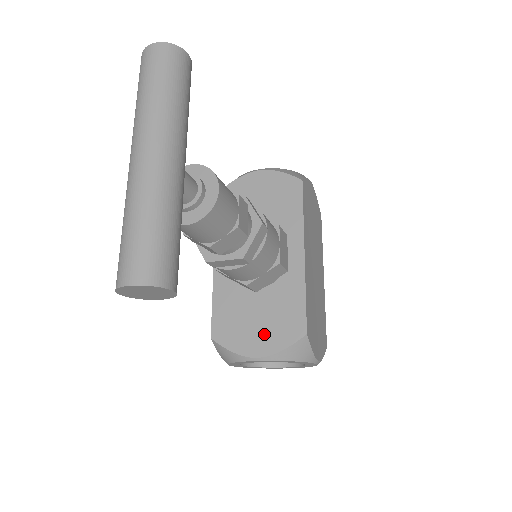
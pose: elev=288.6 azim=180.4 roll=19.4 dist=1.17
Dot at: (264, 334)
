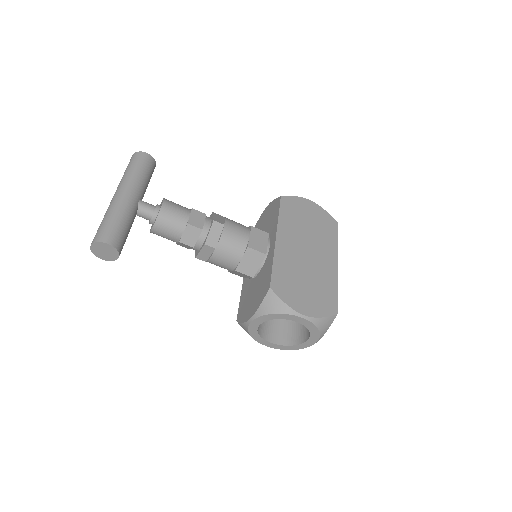
Dot at: (254, 302)
